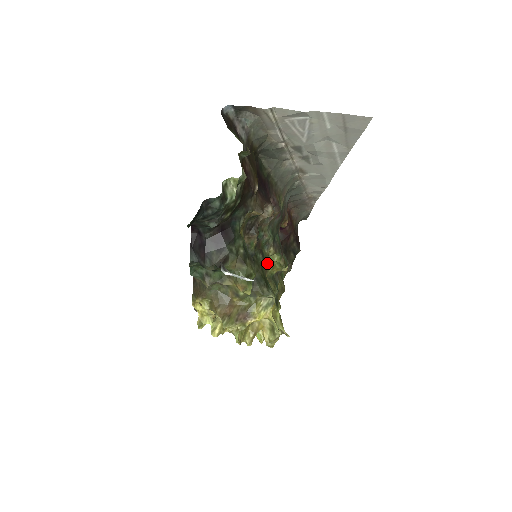
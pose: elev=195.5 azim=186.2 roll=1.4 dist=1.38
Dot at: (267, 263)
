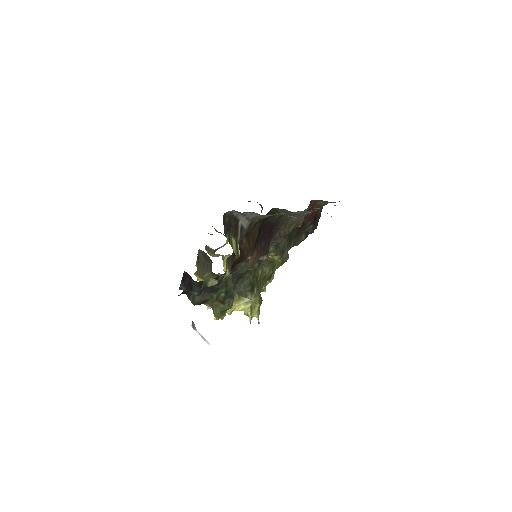
Dot at: (264, 262)
